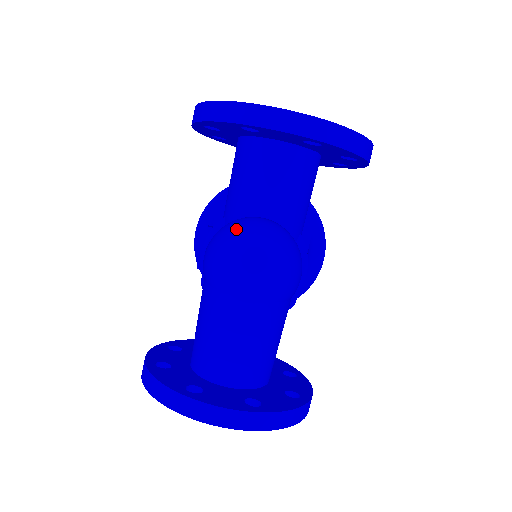
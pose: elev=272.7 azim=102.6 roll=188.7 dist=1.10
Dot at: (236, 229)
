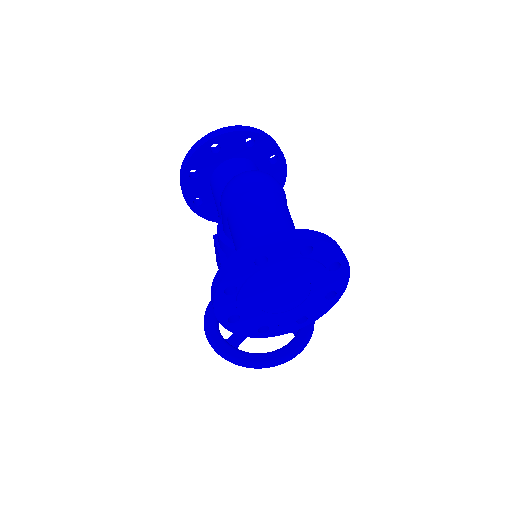
Dot at: occluded
